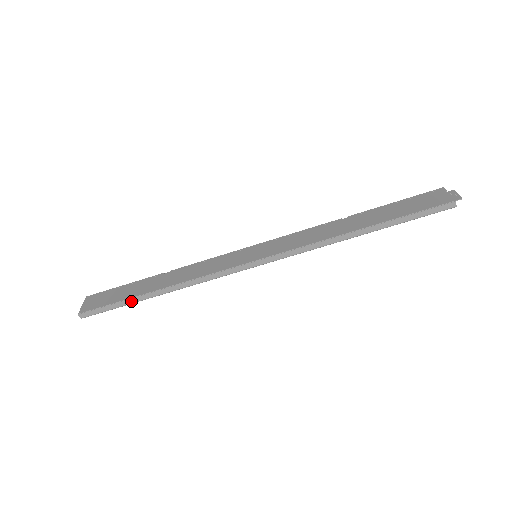
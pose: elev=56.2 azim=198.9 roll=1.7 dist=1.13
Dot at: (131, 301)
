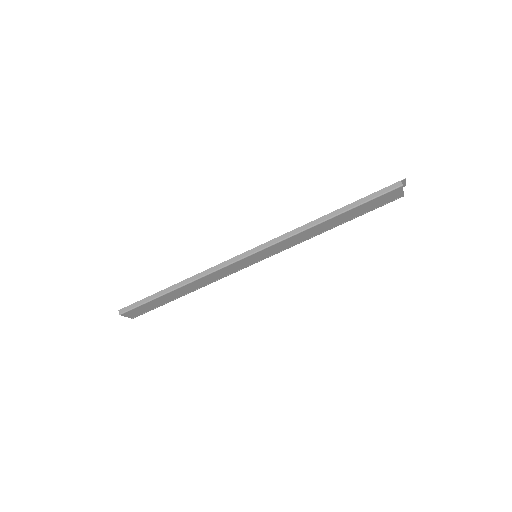
Dot at: (158, 295)
